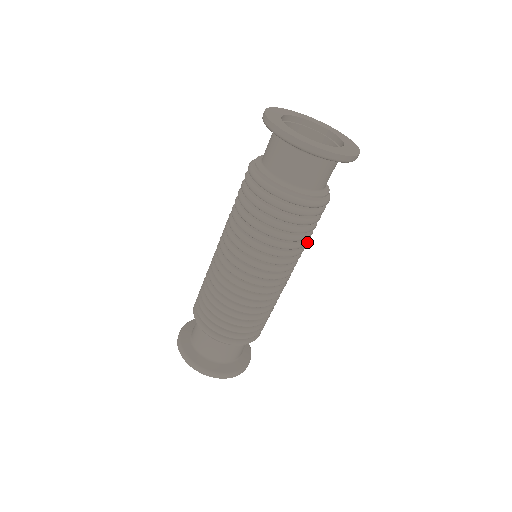
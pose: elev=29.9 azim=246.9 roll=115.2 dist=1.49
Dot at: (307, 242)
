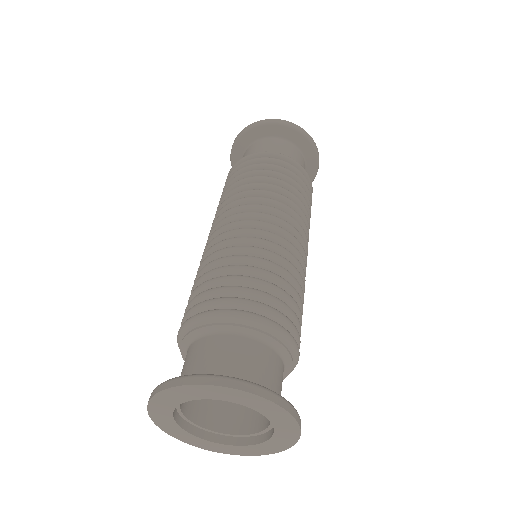
Dot at: occluded
